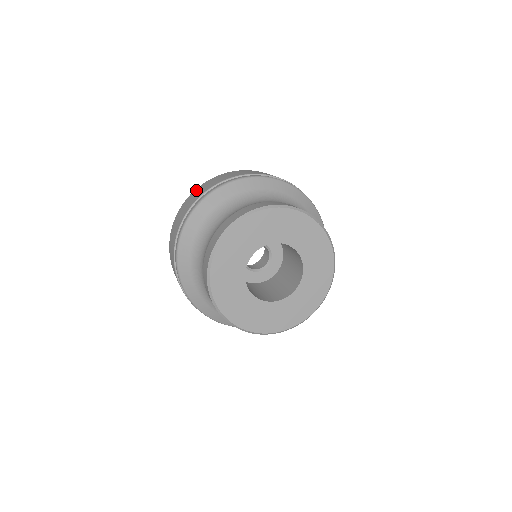
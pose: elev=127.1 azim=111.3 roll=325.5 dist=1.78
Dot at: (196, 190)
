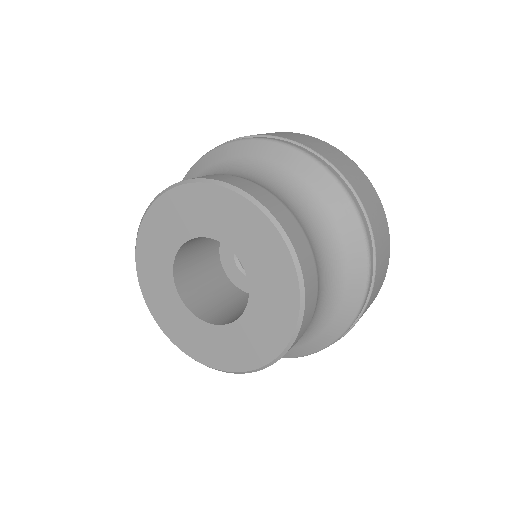
Dot at: occluded
